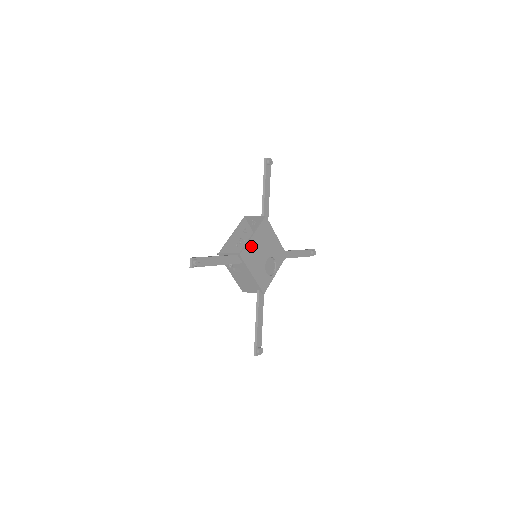
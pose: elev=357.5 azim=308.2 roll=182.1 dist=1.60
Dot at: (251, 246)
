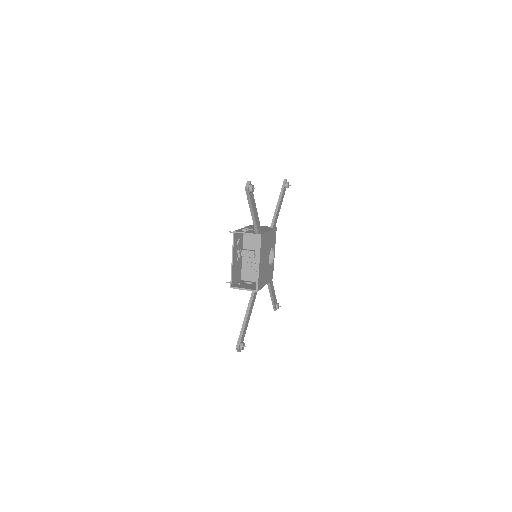
Dot at: (260, 272)
